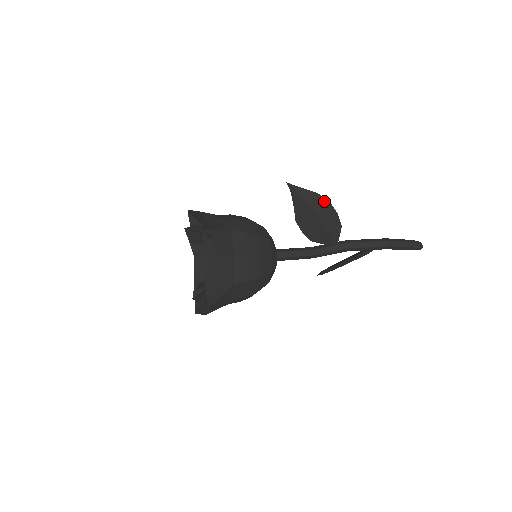
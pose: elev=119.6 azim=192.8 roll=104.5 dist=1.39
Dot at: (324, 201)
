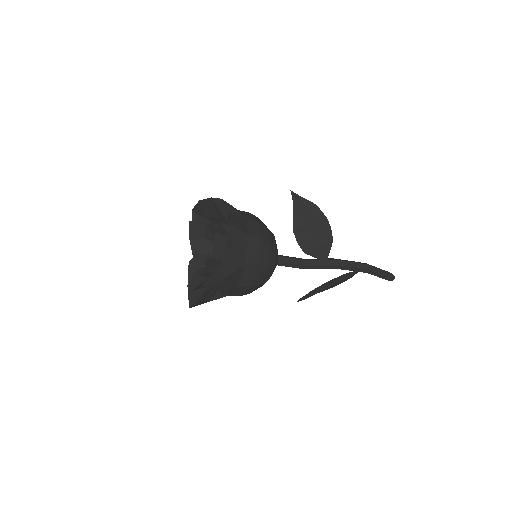
Dot at: (321, 213)
